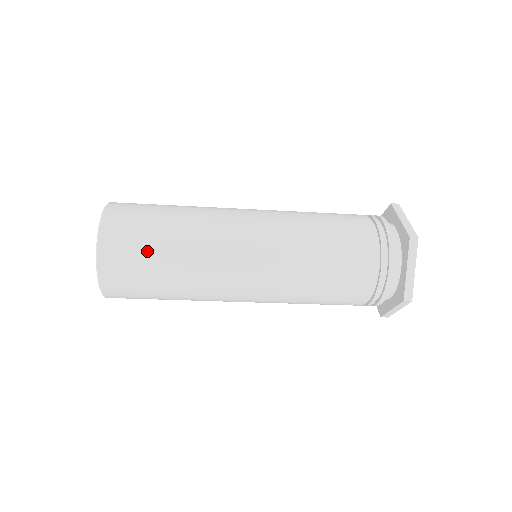
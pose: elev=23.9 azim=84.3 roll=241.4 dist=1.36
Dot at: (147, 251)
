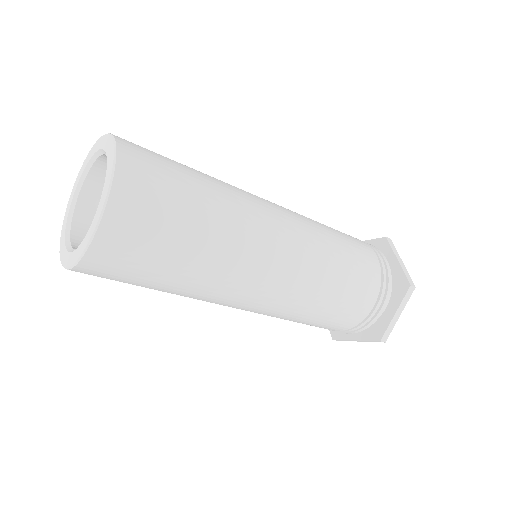
Dot at: (170, 234)
